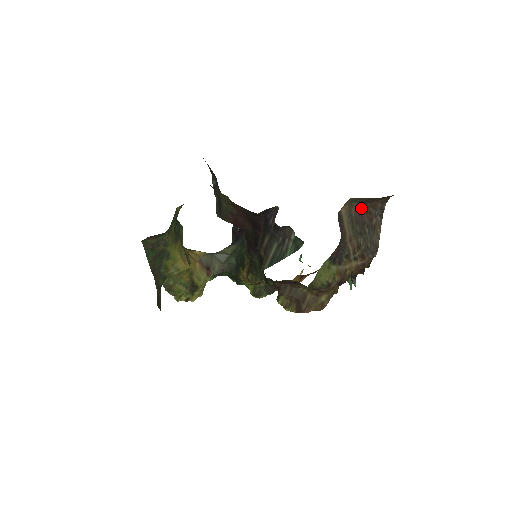
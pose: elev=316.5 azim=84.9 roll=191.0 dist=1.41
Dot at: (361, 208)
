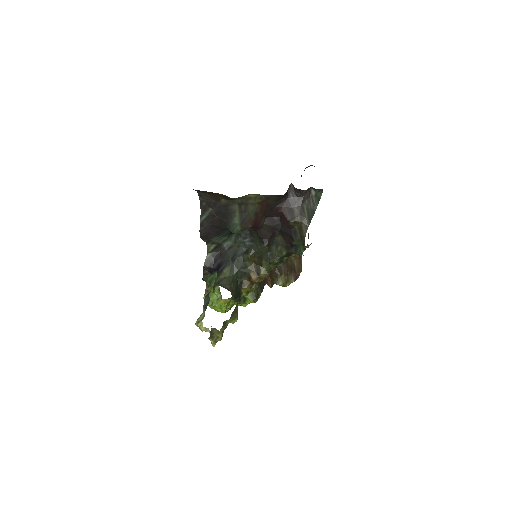
Dot at: occluded
